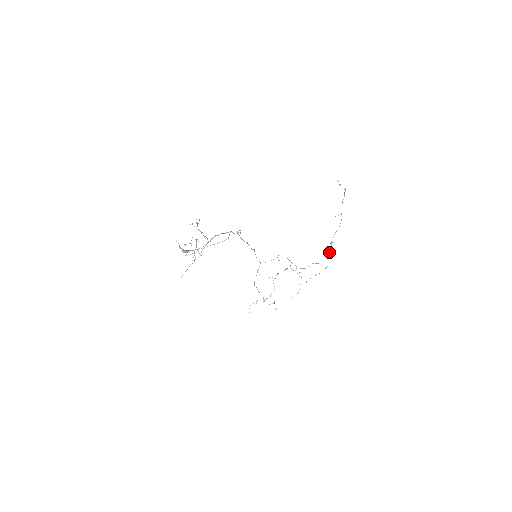
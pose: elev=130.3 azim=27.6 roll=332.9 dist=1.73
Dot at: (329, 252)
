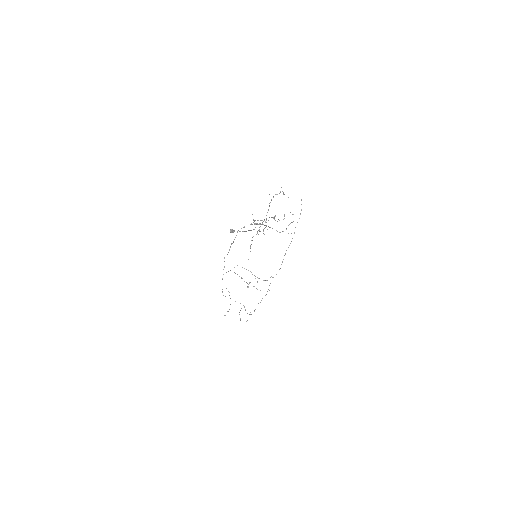
Dot at: (280, 268)
